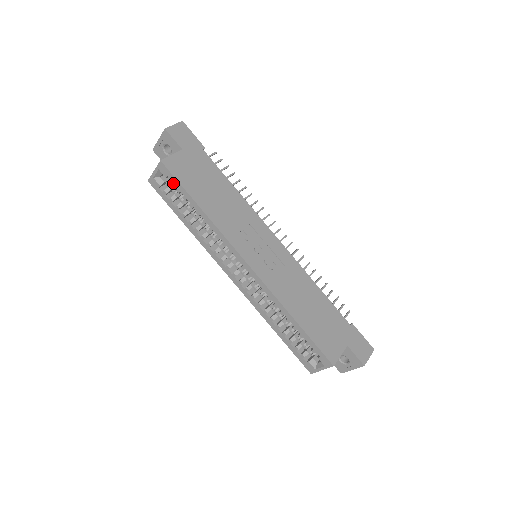
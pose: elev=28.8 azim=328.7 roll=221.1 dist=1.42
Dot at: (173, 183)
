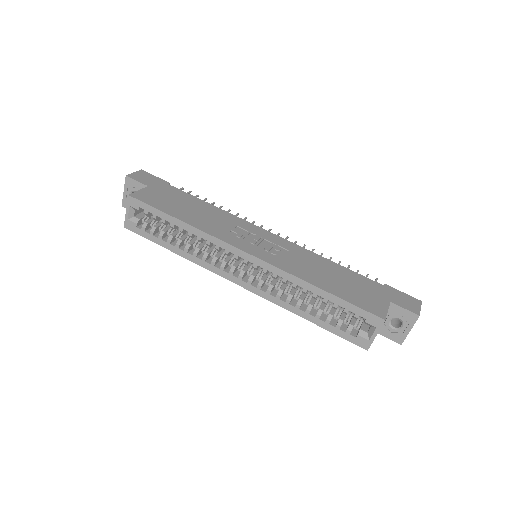
Dot at: (147, 211)
